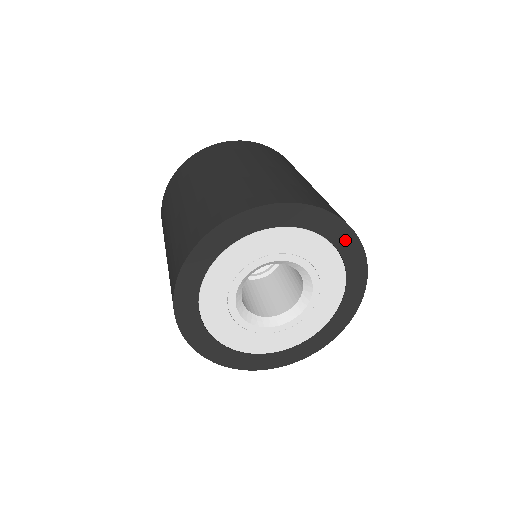
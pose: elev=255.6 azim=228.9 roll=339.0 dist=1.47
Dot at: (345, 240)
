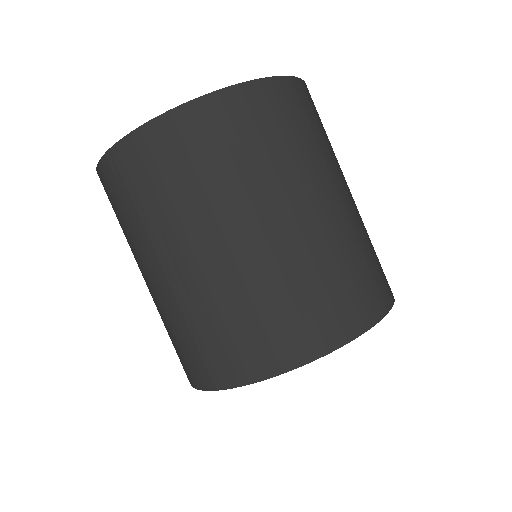
Dot at: occluded
